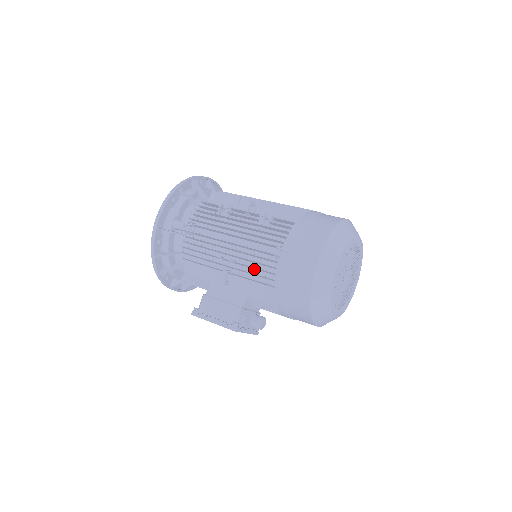
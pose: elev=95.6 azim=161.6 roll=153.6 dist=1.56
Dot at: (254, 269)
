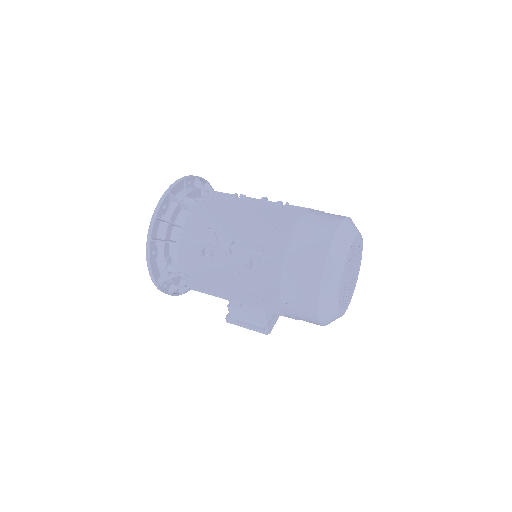
Dot at: occluded
